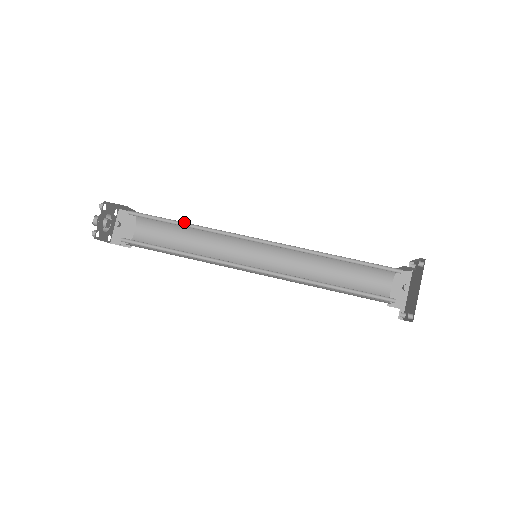
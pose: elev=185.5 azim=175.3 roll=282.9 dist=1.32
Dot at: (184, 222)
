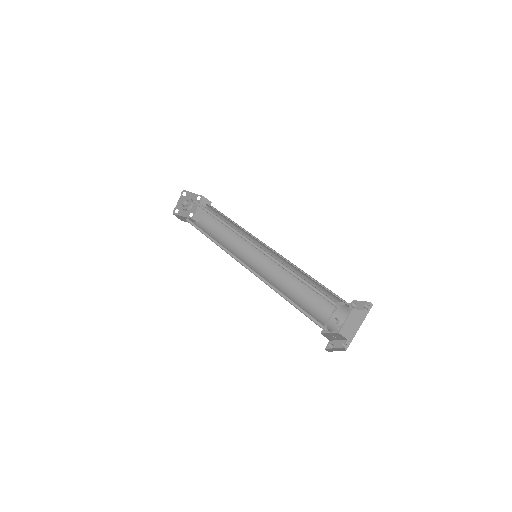
Dot at: occluded
